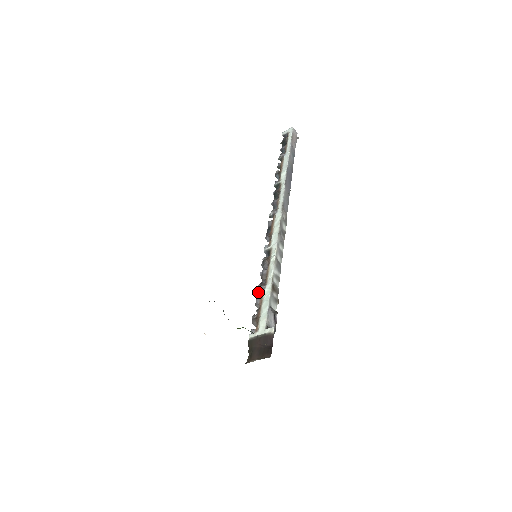
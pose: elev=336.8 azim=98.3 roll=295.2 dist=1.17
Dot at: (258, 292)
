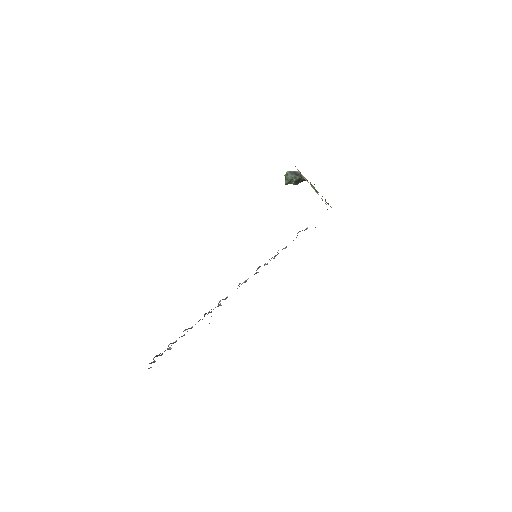
Dot at: occluded
